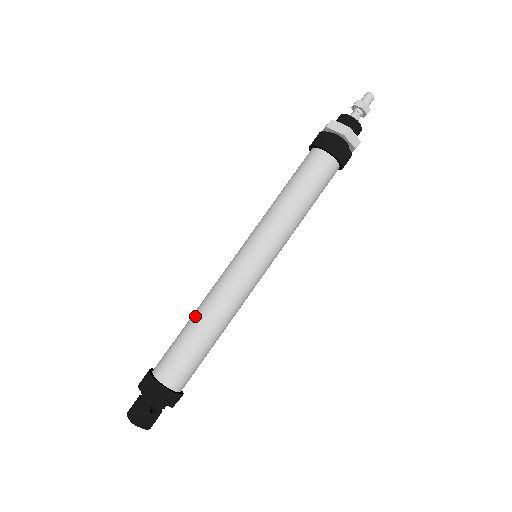
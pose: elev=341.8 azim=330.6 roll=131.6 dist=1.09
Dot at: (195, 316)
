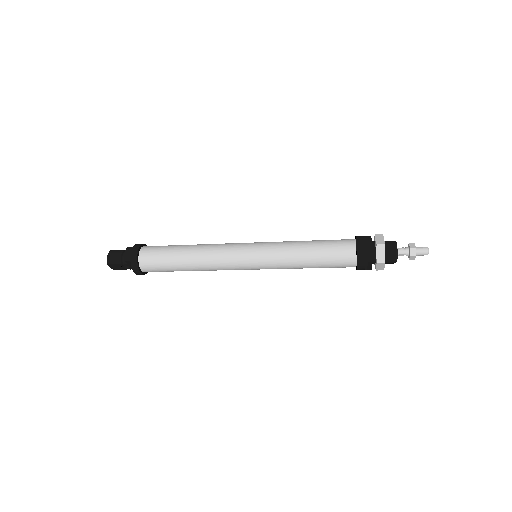
Dot at: (189, 252)
